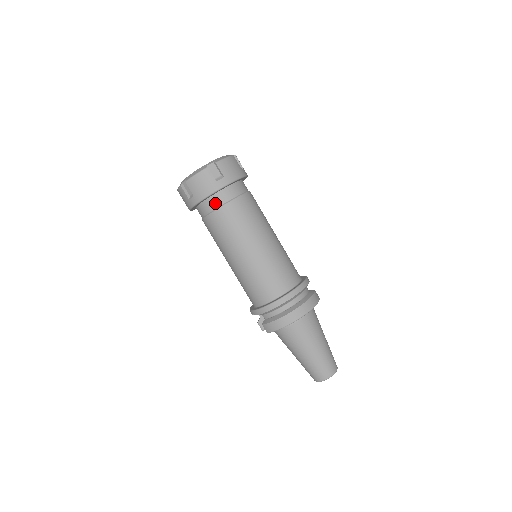
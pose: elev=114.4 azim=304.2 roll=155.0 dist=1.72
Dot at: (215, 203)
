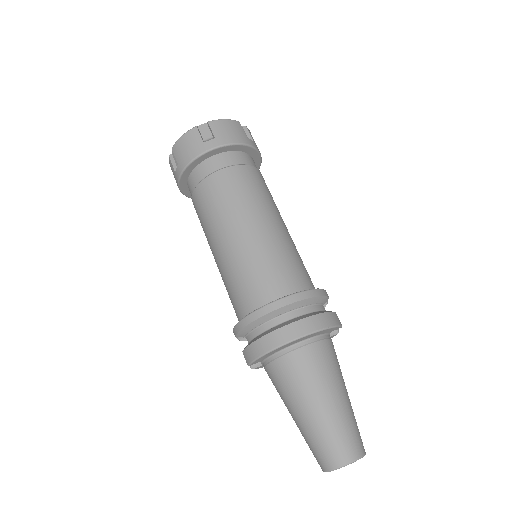
Dot at: (202, 173)
